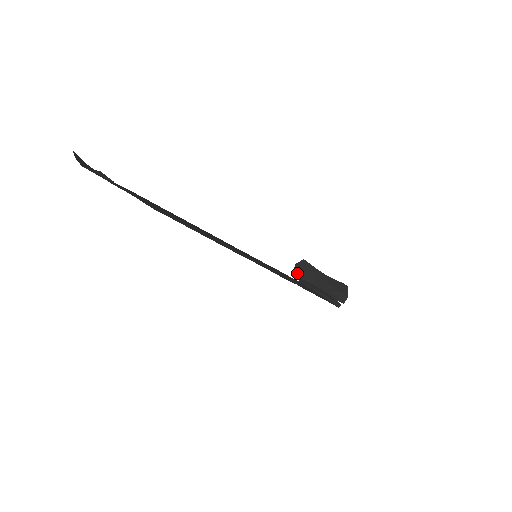
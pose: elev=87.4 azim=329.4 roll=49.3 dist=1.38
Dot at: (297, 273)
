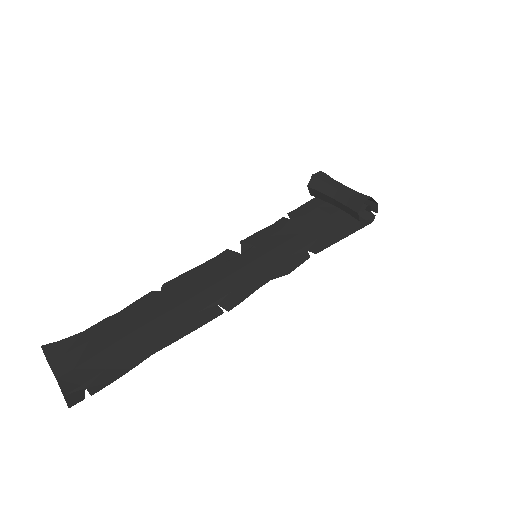
Dot at: (314, 195)
